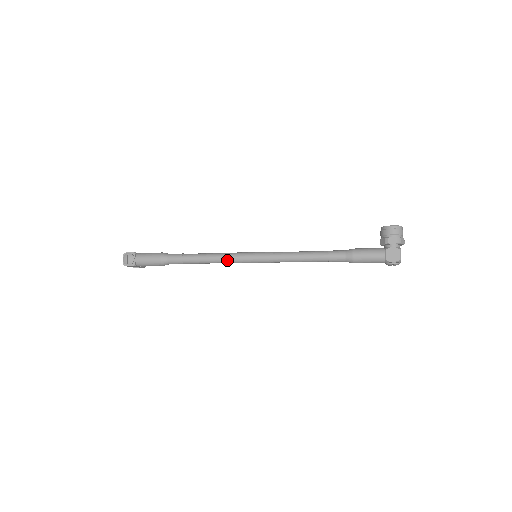
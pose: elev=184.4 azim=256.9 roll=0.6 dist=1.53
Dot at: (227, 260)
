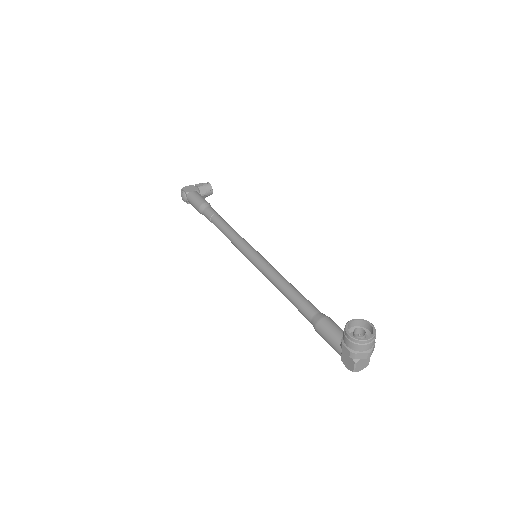
Dot at: (235, 246)
